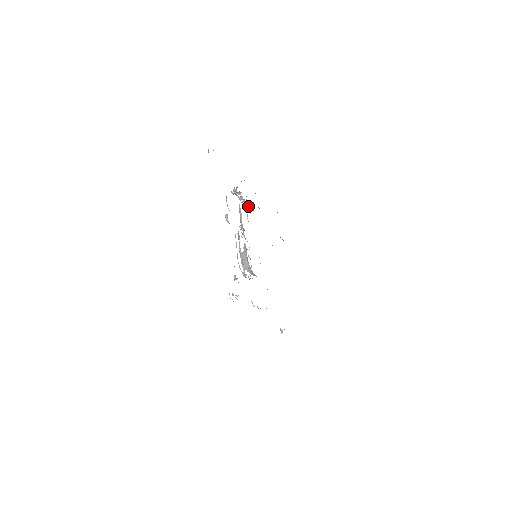
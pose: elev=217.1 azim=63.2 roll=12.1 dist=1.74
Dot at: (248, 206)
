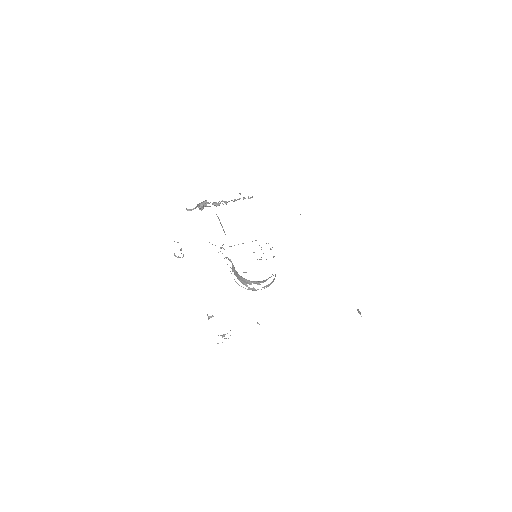
Dot at: occluded
